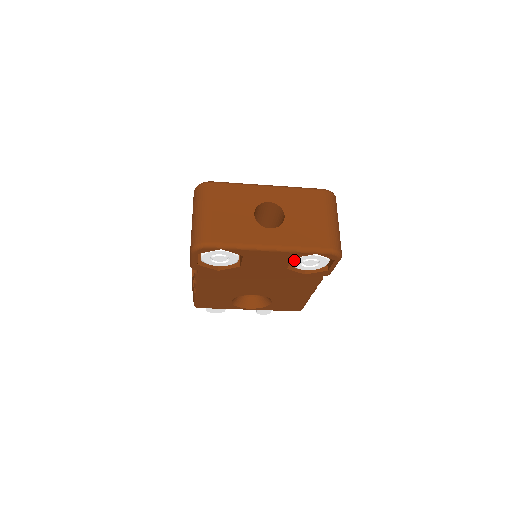
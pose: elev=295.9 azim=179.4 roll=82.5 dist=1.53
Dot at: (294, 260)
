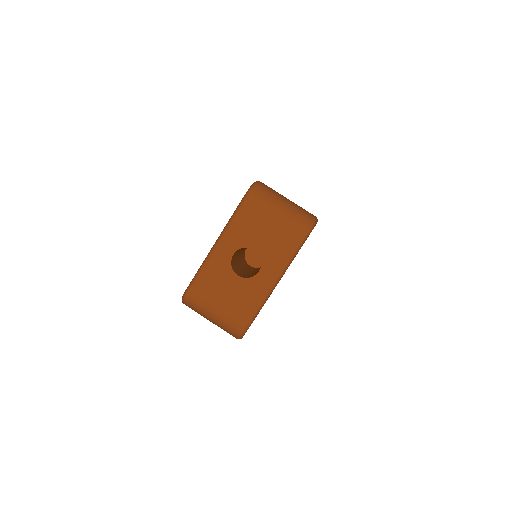
Dot at: occluded
